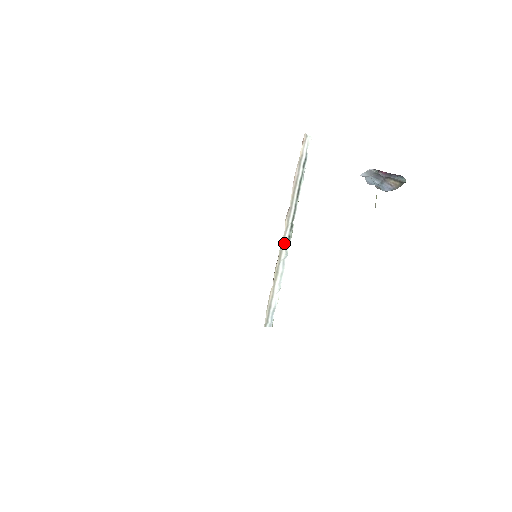
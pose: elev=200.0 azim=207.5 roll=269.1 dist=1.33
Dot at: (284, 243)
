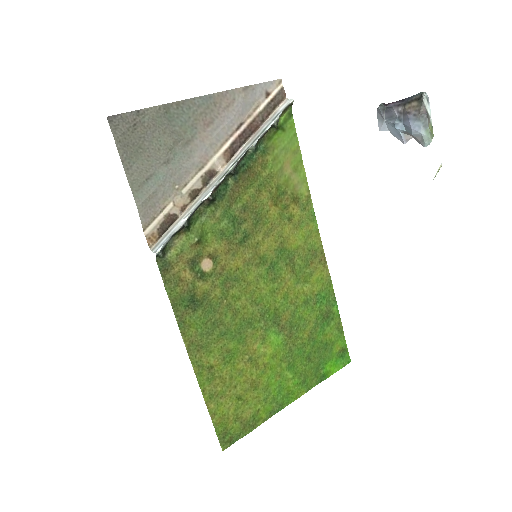
Dot at: (219, 178)
